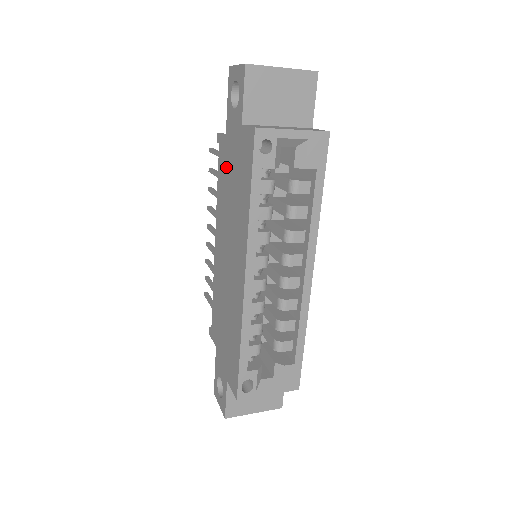
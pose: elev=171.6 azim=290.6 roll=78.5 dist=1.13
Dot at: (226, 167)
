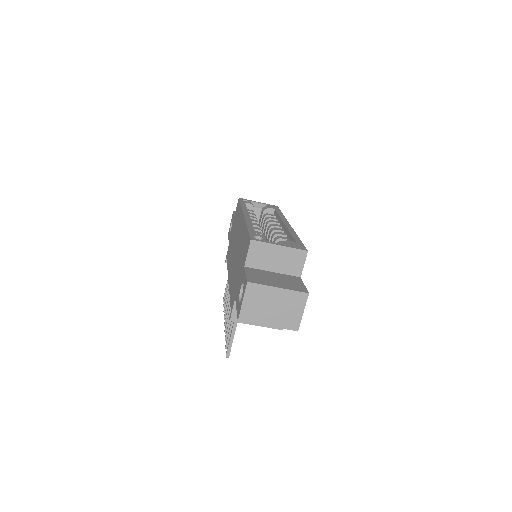
Dot at: (230, 245)
